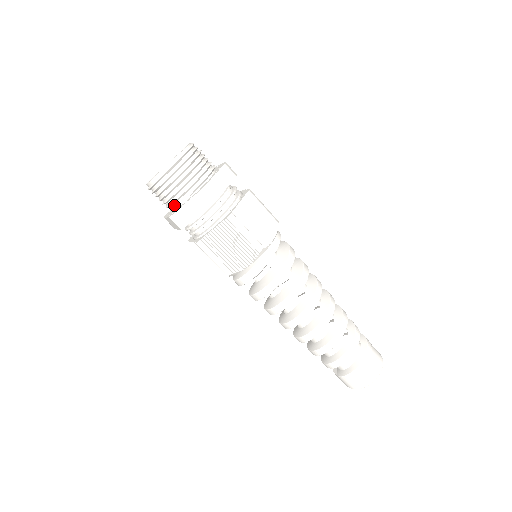
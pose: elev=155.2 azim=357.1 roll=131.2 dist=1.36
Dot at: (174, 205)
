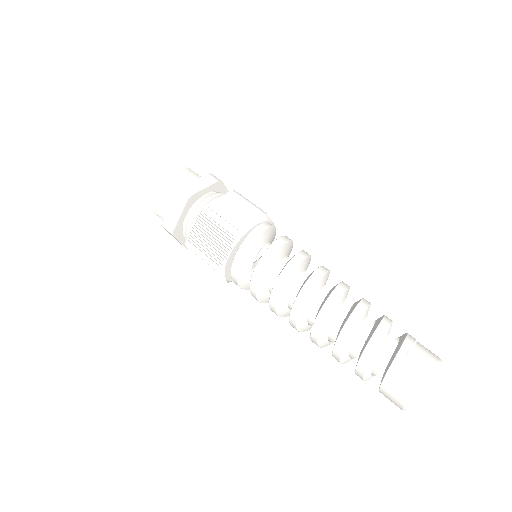
Dot at: occluded
